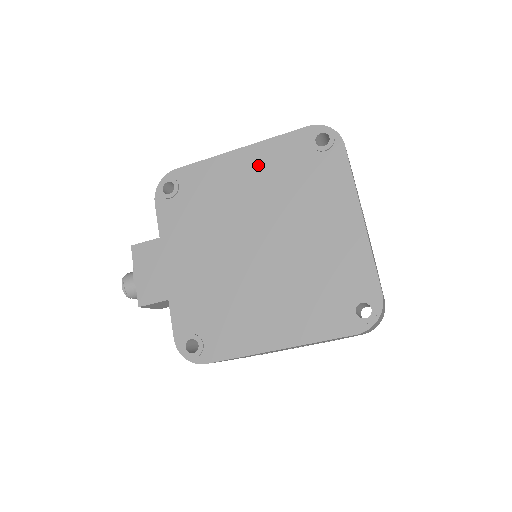
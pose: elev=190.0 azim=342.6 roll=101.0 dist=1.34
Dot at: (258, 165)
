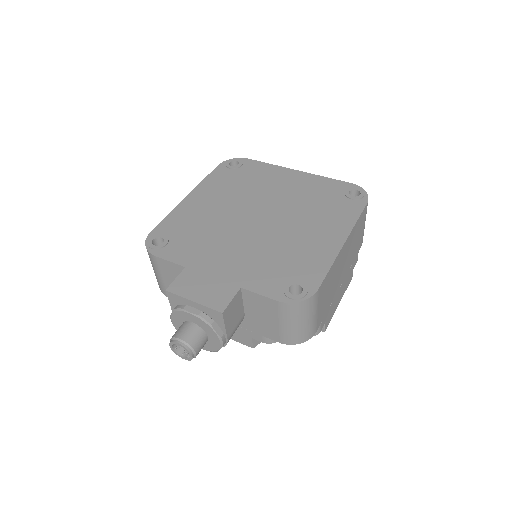
Dot at: (210, 193)
